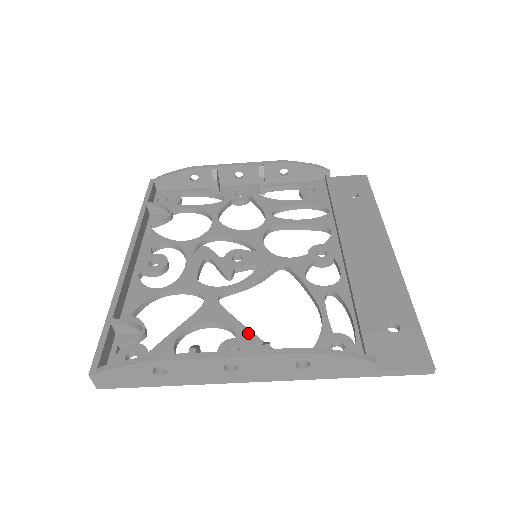
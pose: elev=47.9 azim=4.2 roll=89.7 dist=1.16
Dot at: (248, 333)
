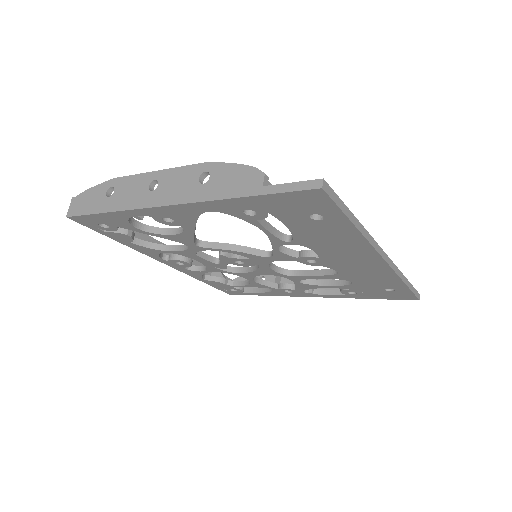
Dot at: occluded
